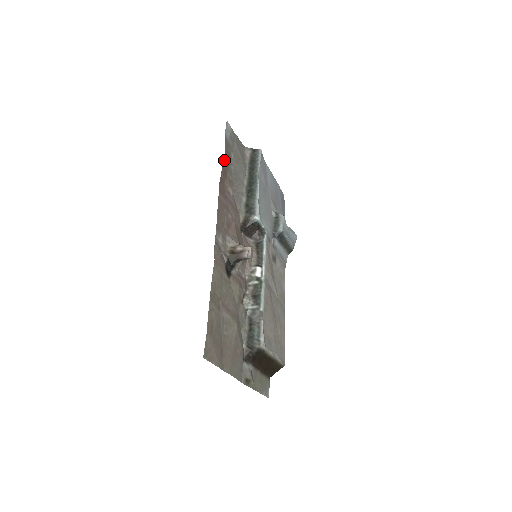
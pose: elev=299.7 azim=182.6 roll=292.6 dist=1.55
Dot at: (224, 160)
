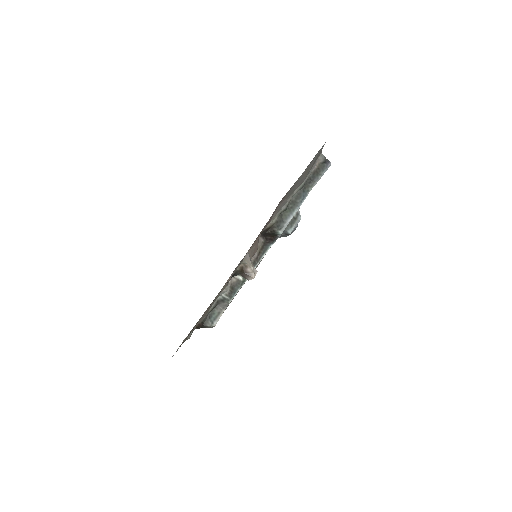
Dot at: occluded
